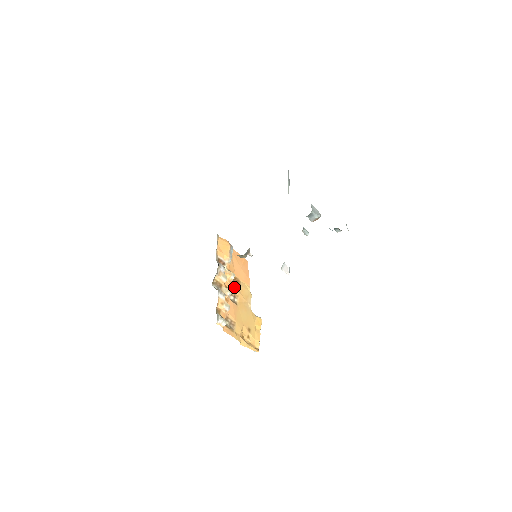
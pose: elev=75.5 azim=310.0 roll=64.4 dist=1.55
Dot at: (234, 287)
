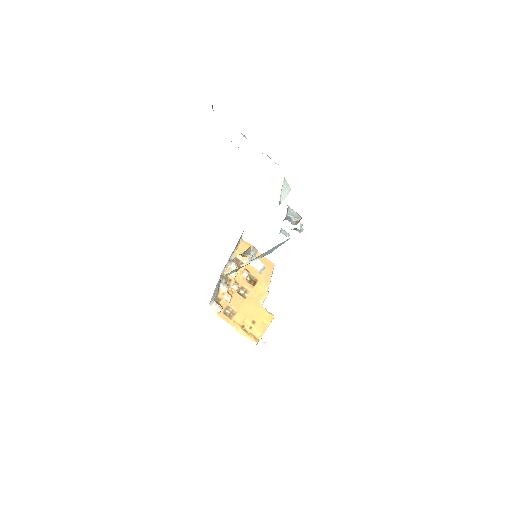
Dot at: (247, 284)
